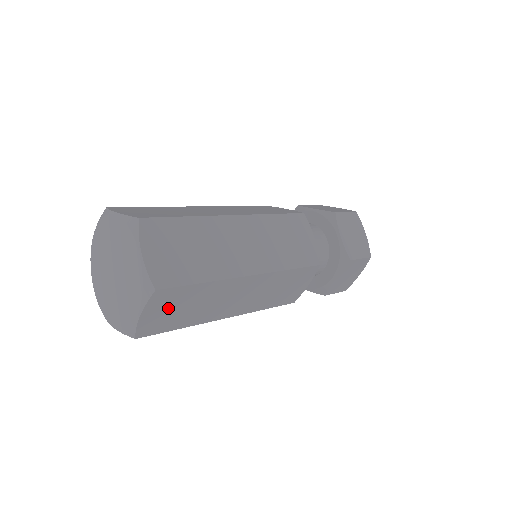
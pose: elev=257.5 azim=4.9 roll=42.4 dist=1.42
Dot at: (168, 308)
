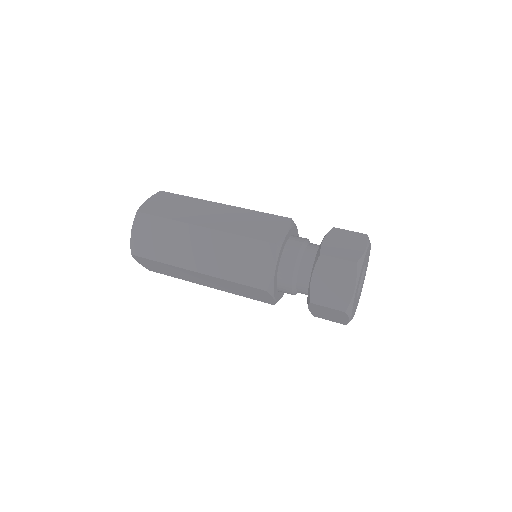
Dot at: (147, 234)
